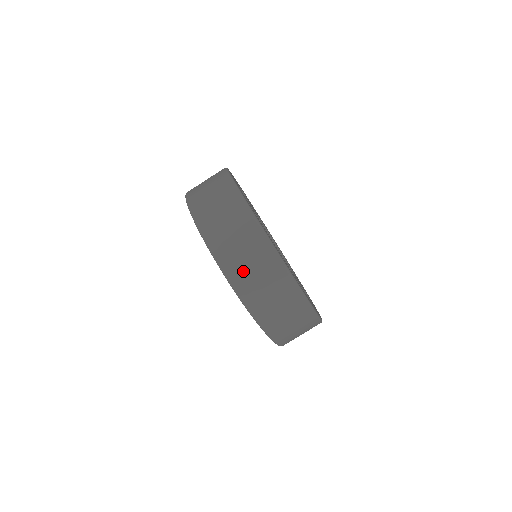
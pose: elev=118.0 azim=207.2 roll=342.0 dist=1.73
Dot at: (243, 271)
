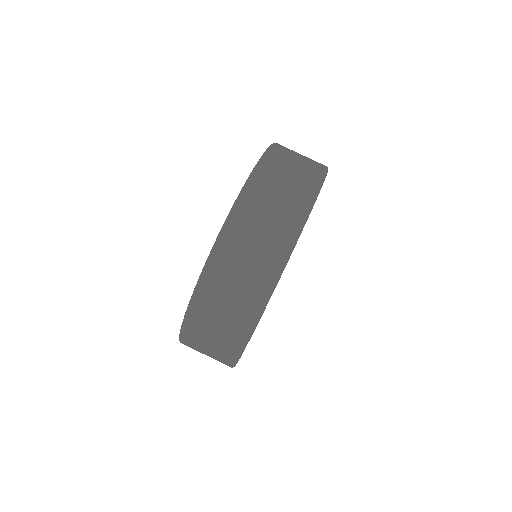
Dot at: (236, 252)
